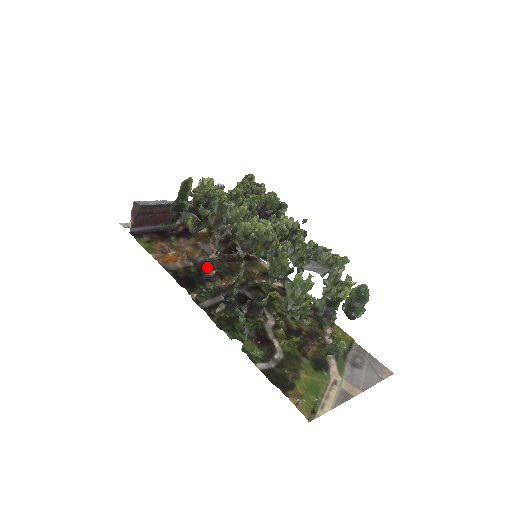
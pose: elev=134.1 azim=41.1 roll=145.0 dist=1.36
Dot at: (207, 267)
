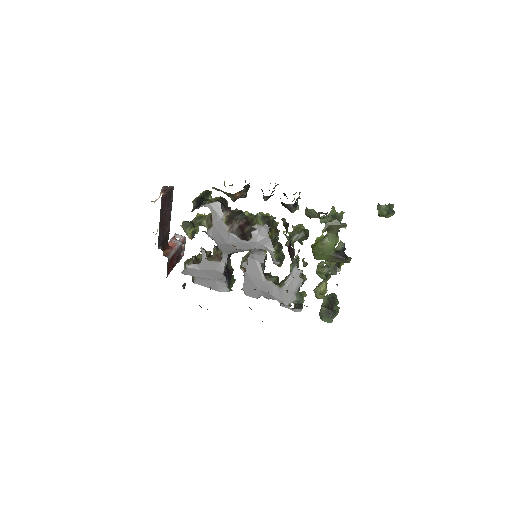
Dot at: occluded
